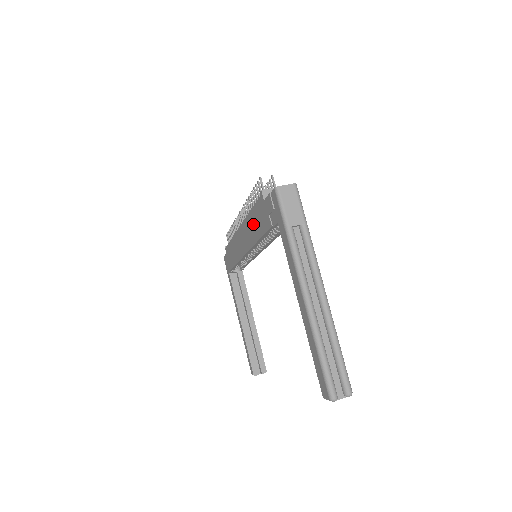
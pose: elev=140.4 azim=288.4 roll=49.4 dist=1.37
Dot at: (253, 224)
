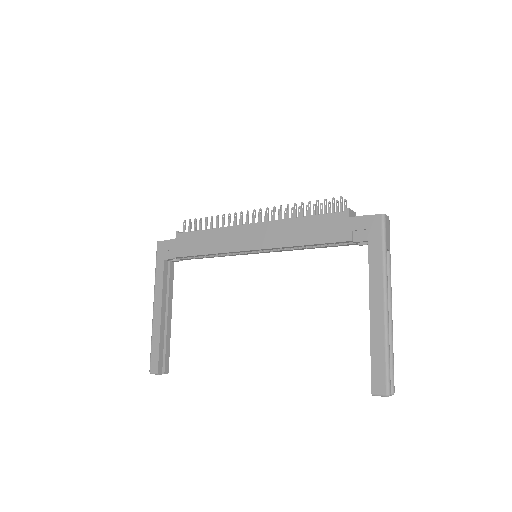
Dot at: (300, 229)
